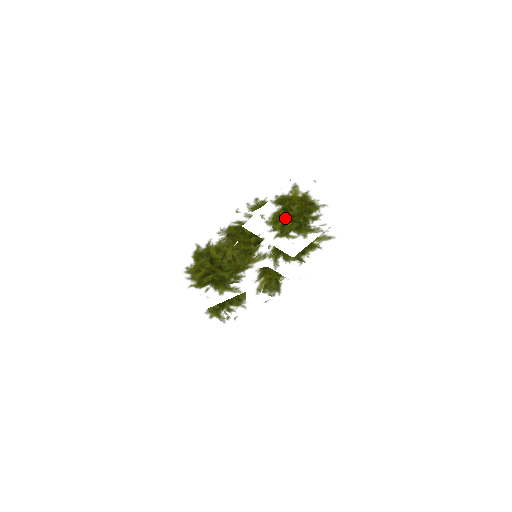
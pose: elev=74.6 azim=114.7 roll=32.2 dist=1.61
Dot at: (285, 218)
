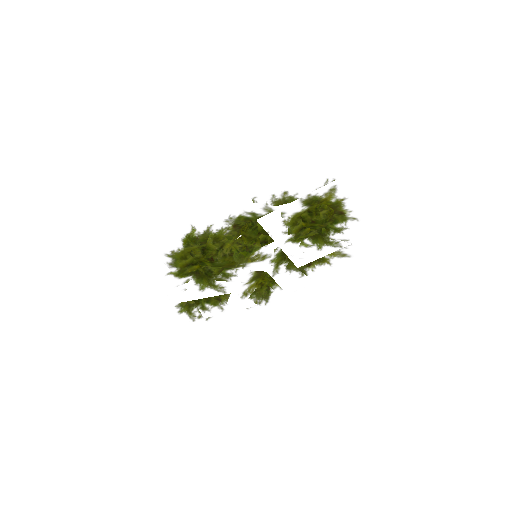
Dot at: (308, 222)
